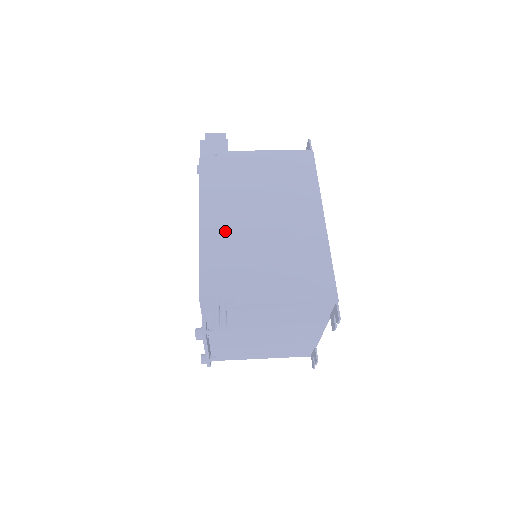
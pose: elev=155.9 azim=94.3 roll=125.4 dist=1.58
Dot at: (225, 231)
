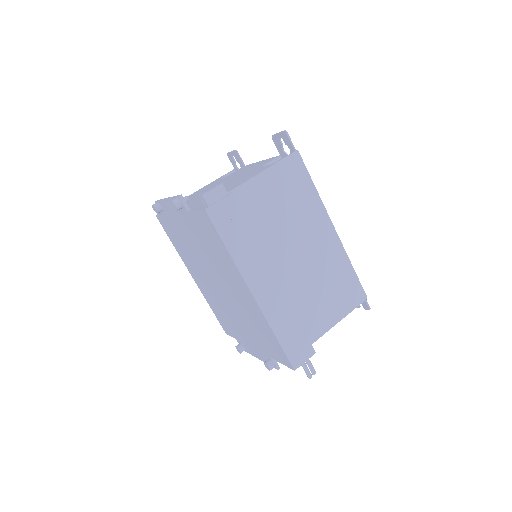
Dot at: (283, 302)
